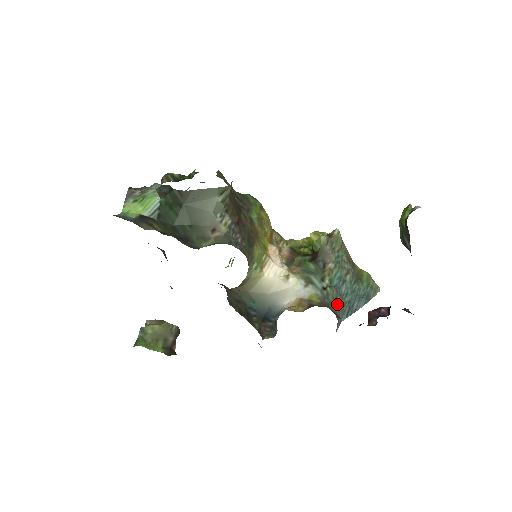
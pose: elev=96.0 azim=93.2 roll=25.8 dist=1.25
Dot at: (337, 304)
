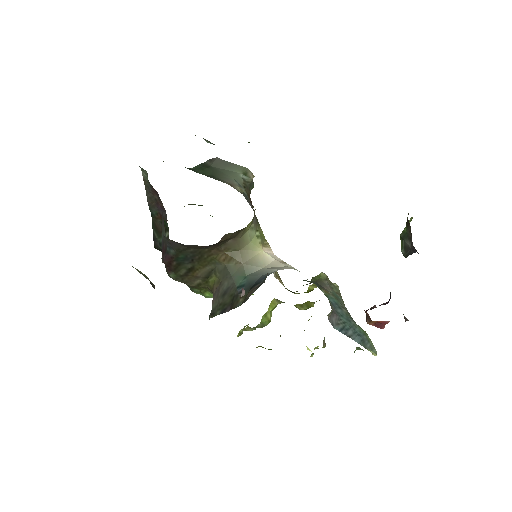
Dot at: occluded
